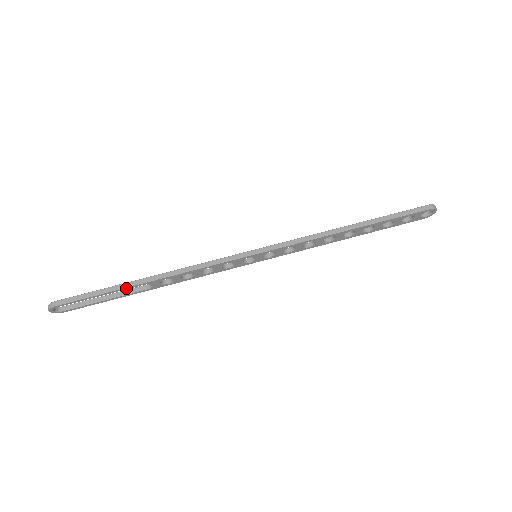
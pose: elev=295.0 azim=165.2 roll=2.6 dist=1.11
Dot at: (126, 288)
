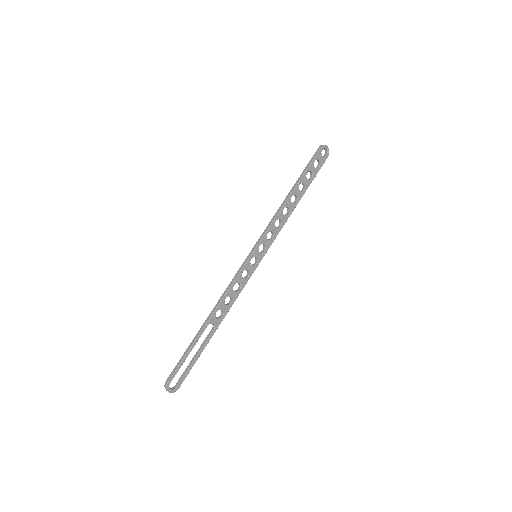
Dot at: (199, 336)
